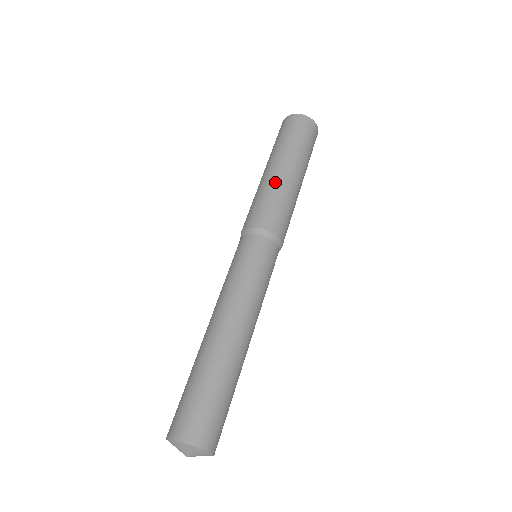
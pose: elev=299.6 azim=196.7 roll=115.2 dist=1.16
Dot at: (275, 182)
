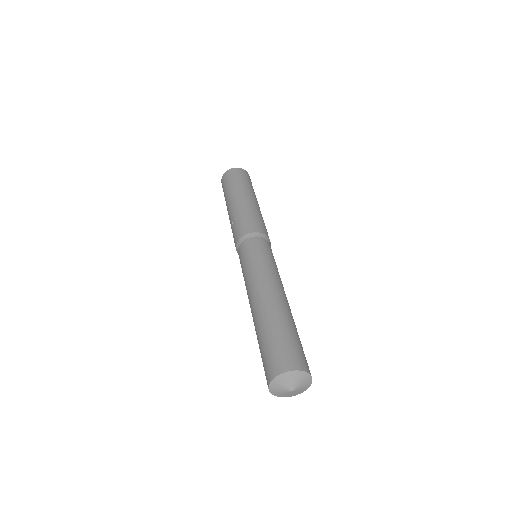
Dot at: (259, 210)
